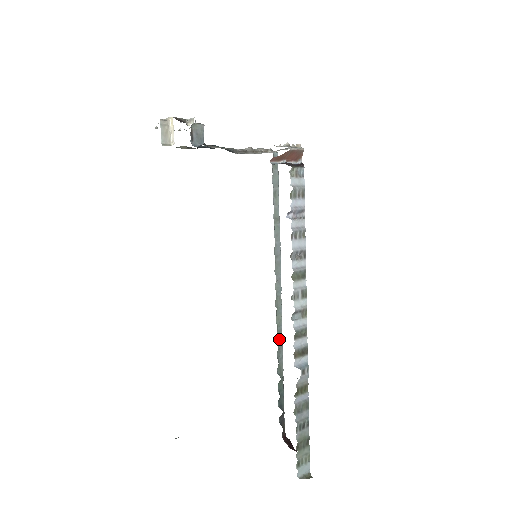
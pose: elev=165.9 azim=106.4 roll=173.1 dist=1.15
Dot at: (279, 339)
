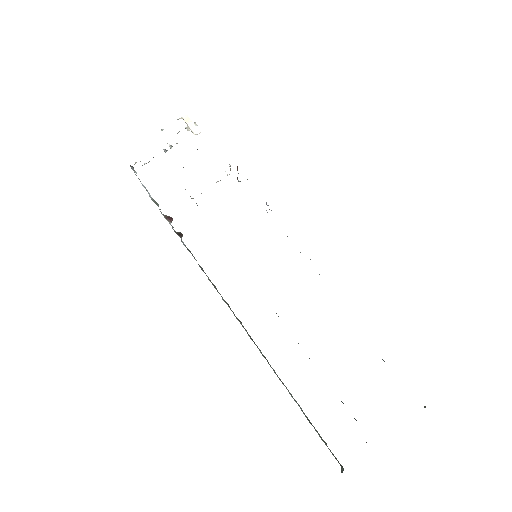
Dot at: (298, 343)
